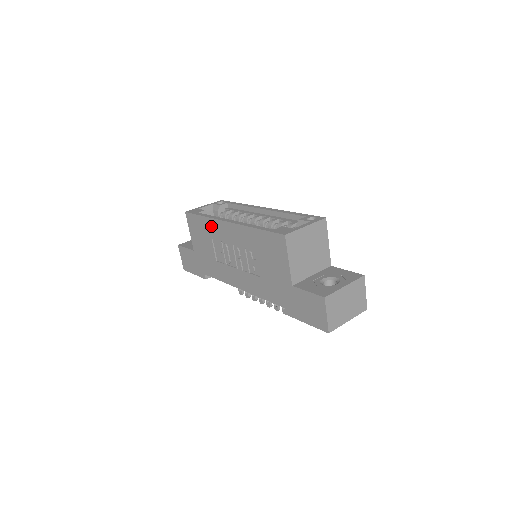
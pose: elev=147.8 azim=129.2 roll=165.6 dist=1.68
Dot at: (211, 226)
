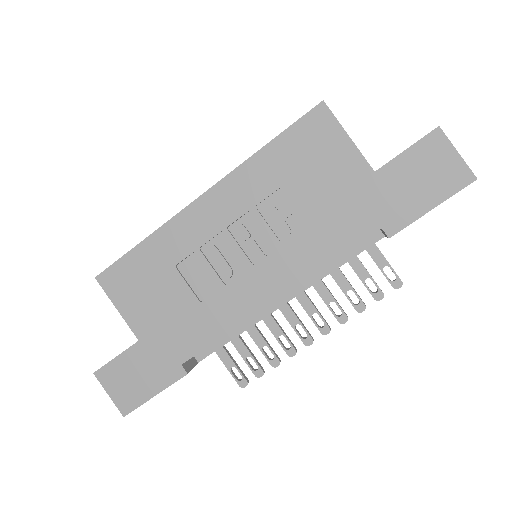
Dot at: (166, 242)
